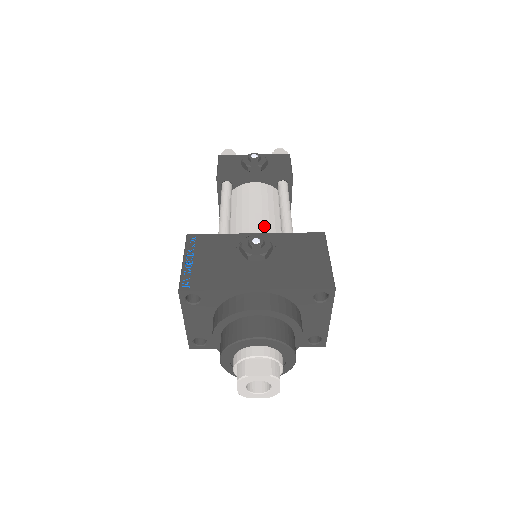
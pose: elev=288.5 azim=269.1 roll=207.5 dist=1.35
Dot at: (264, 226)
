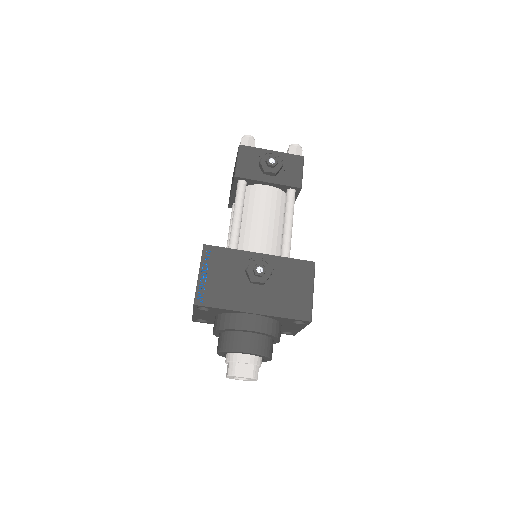
Dot at: (268, 241)
